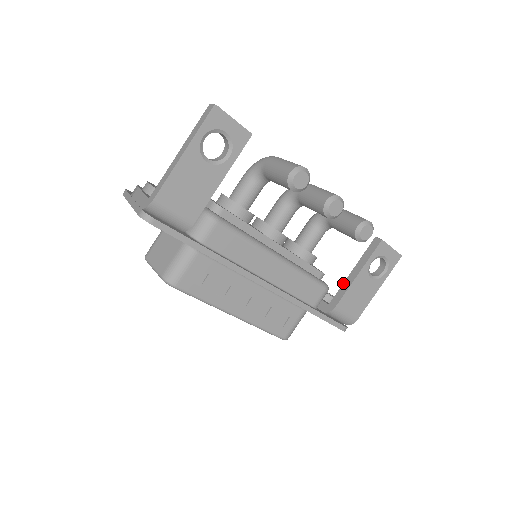
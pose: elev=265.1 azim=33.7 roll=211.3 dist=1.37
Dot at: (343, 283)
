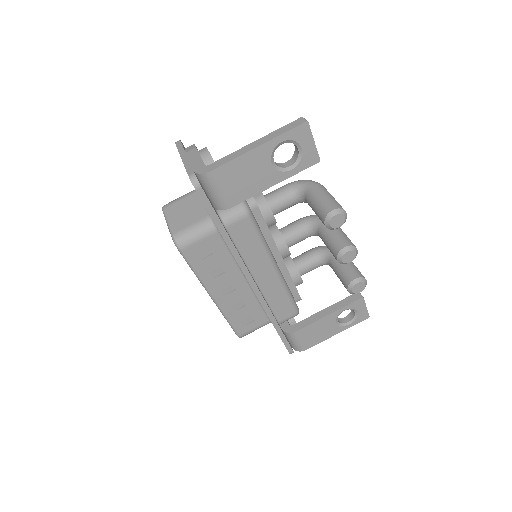
Dot at: (312, 315)
